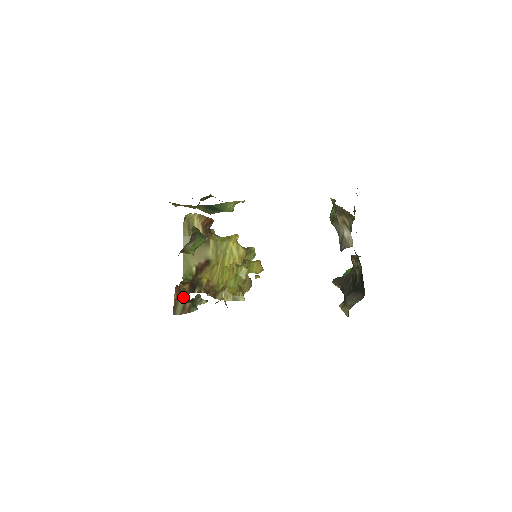
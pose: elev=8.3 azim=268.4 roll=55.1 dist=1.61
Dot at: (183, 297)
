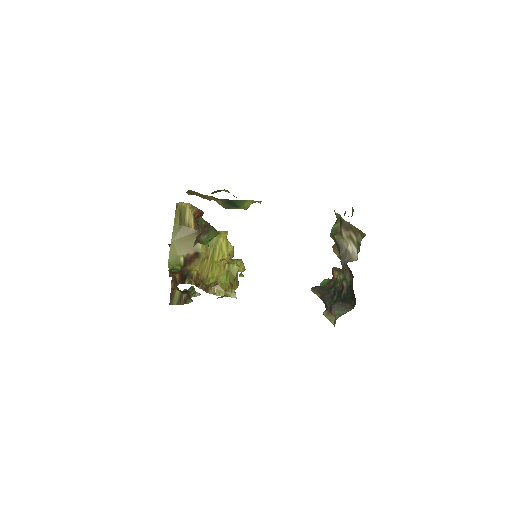
Dot at: (177, 287)
